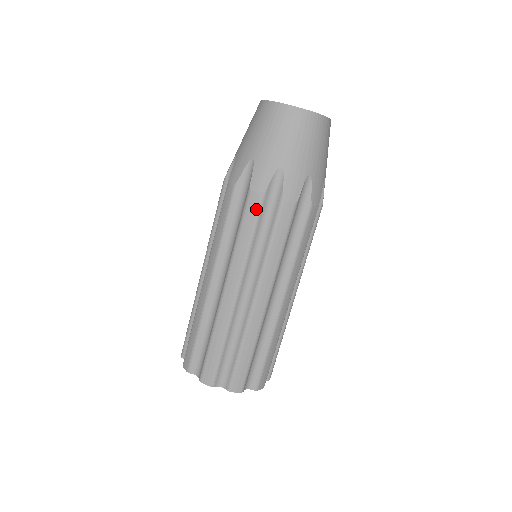
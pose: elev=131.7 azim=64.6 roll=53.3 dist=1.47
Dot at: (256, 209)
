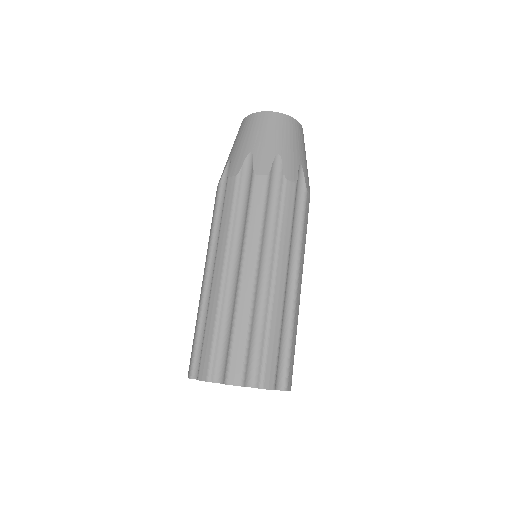
Dot at: (263, 189)
